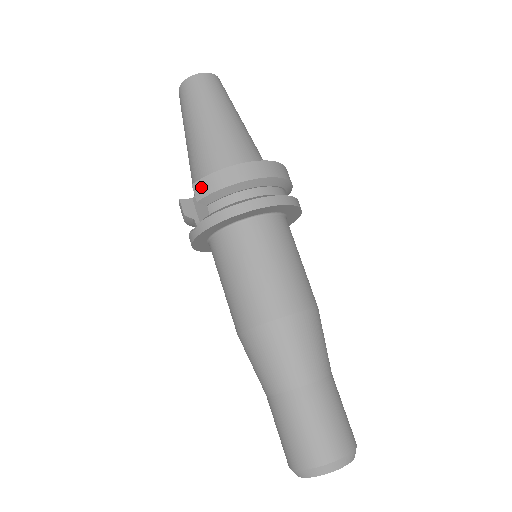
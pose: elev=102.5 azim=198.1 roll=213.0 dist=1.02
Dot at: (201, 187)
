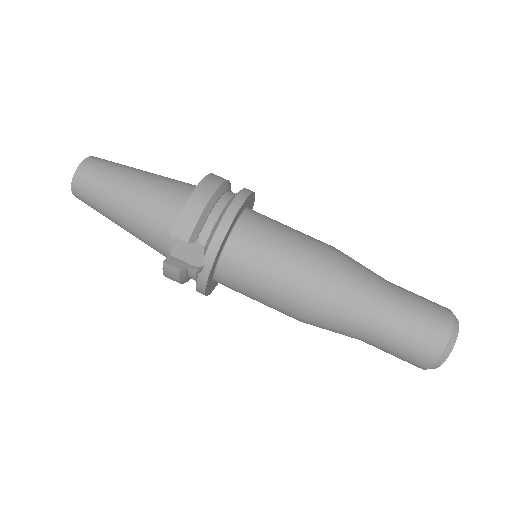
Dot at: (182, 229)
